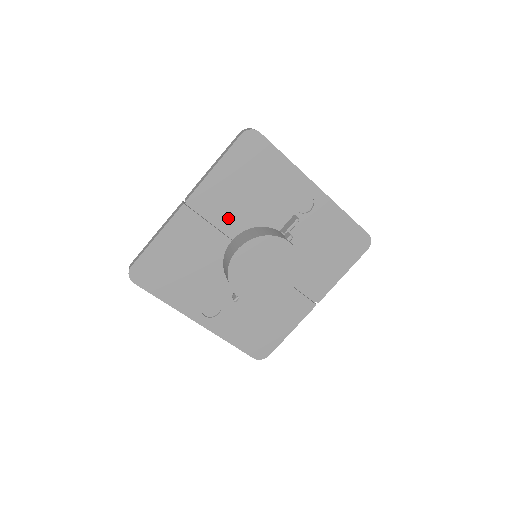
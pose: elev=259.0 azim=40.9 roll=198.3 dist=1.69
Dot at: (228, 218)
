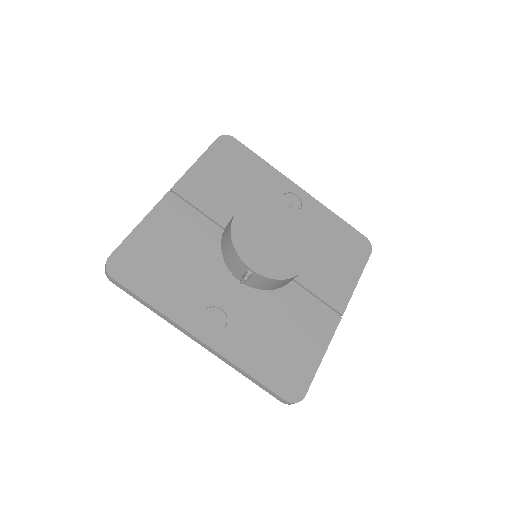
Dot at: (218, 209)
